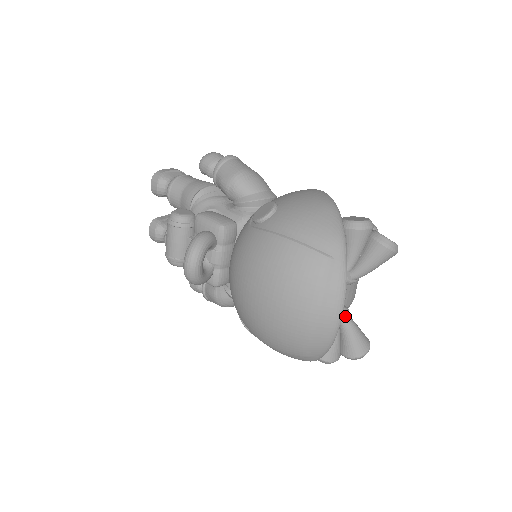
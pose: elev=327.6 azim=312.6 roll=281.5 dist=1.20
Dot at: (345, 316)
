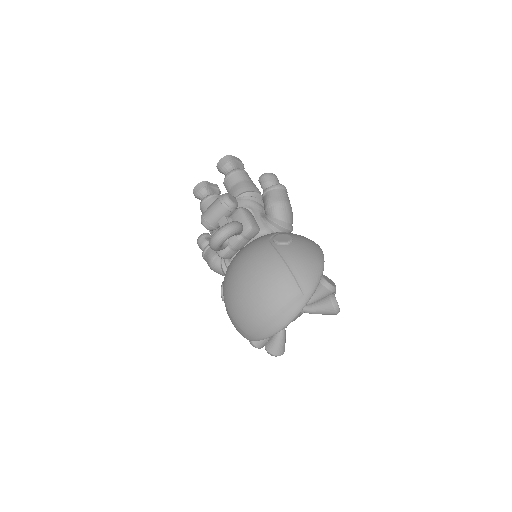
Dot at: occluded
